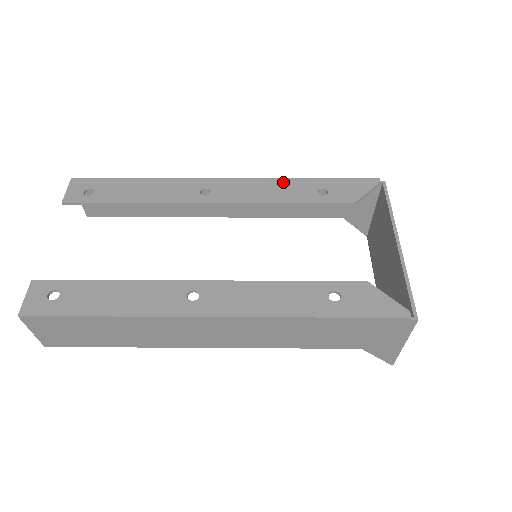
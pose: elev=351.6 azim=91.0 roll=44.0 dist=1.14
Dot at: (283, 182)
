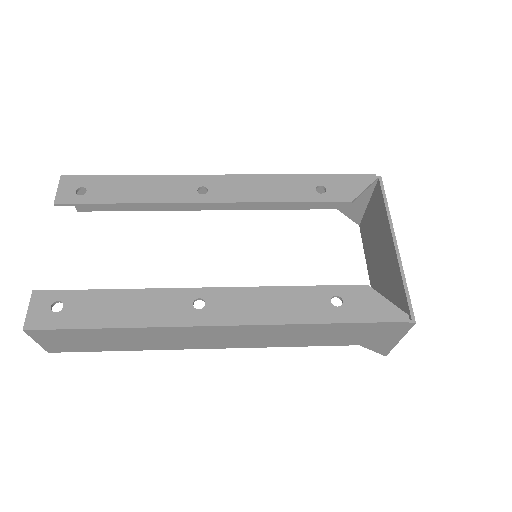
Dot at: (281, 178)
